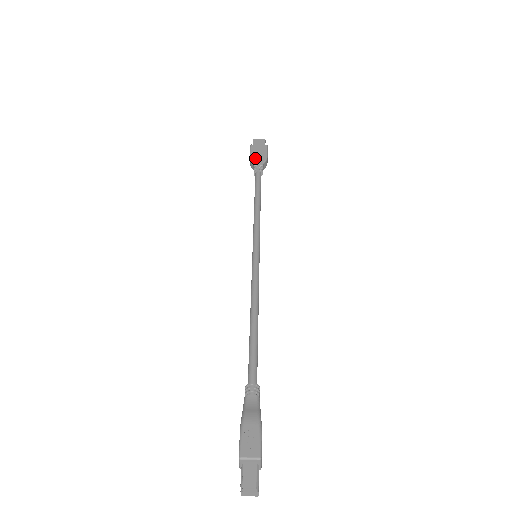
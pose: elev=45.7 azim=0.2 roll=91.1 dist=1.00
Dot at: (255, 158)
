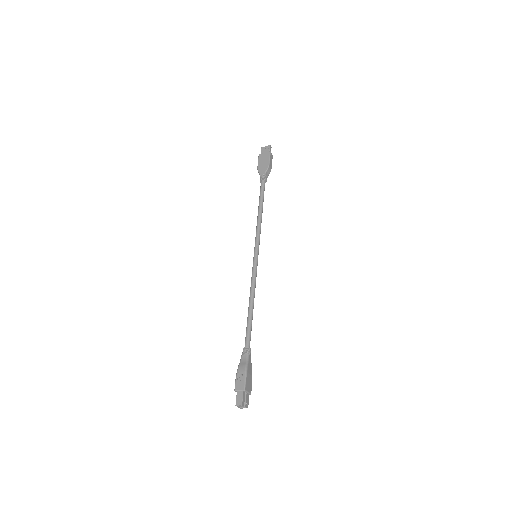
Dot at: (260, 168)
